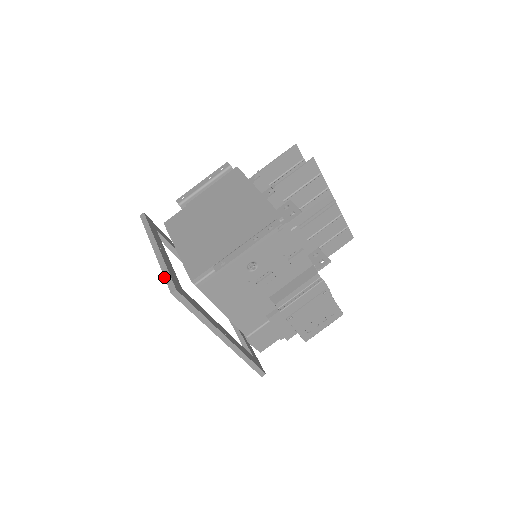
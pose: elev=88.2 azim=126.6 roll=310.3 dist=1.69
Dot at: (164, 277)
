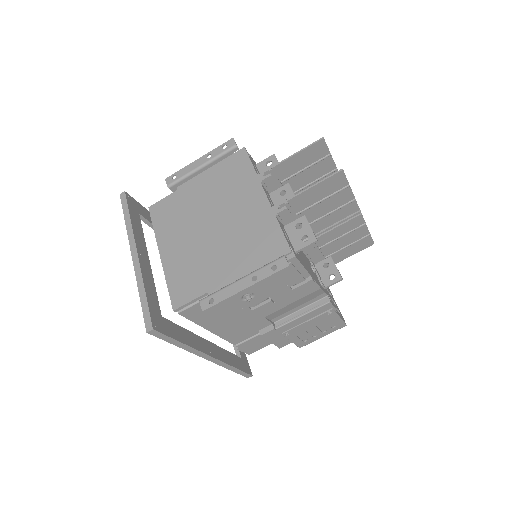
Dot at: occluded
